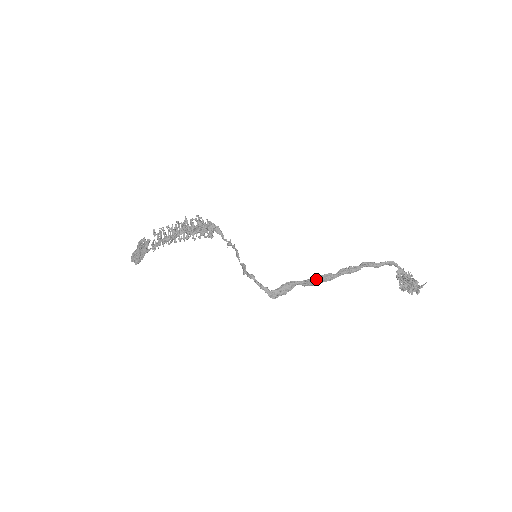
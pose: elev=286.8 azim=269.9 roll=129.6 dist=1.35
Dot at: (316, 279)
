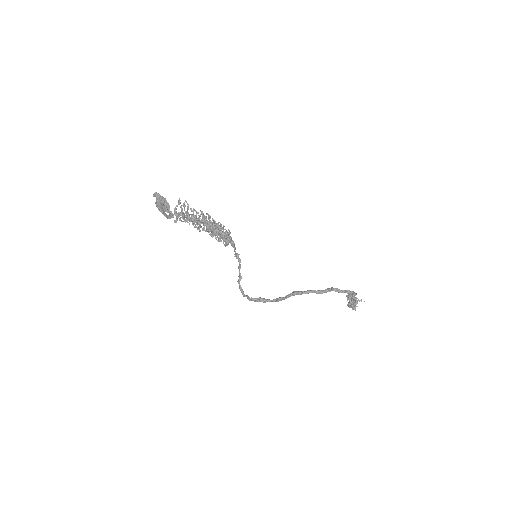
Dot at: (288, 297)
